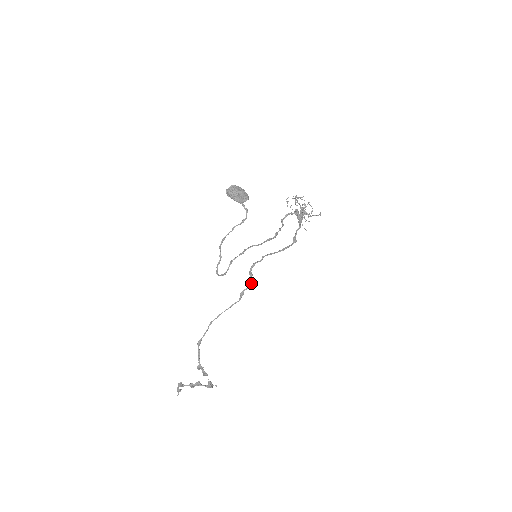
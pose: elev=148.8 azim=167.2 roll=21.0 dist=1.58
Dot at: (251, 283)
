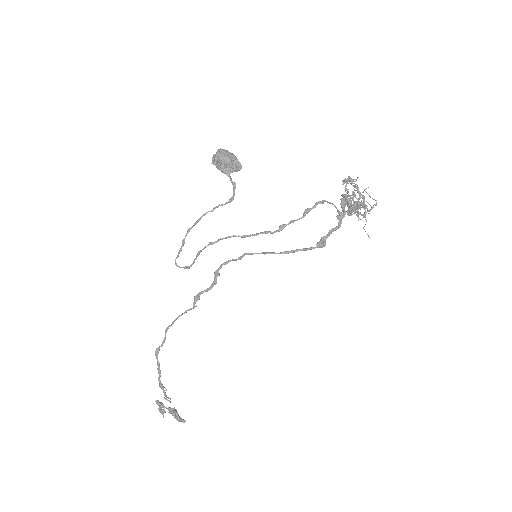
Dot at: (211, 286)
